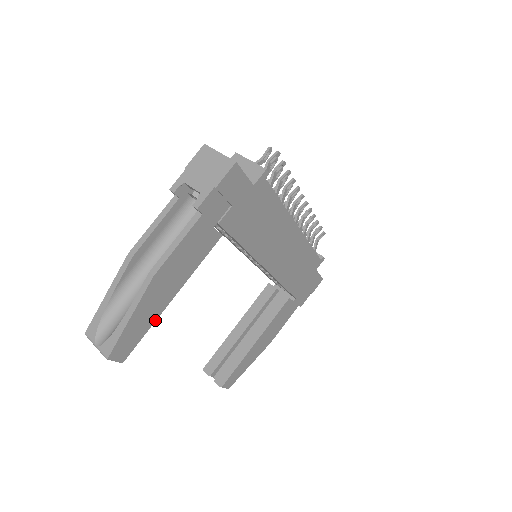
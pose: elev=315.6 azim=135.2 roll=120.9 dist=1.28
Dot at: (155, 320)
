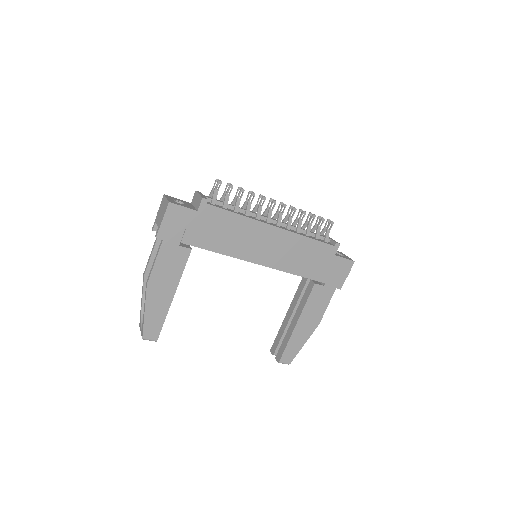
Dot at: (167, 312)
